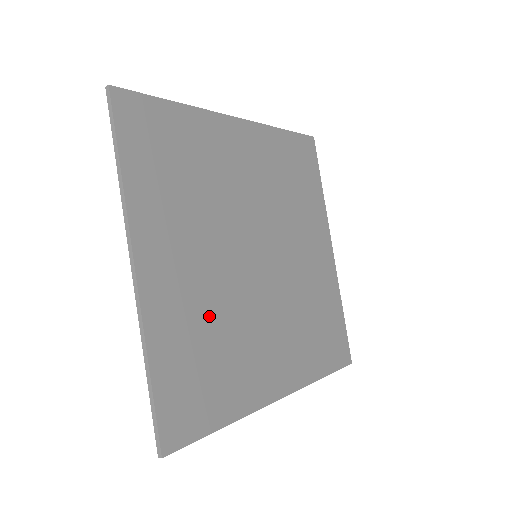
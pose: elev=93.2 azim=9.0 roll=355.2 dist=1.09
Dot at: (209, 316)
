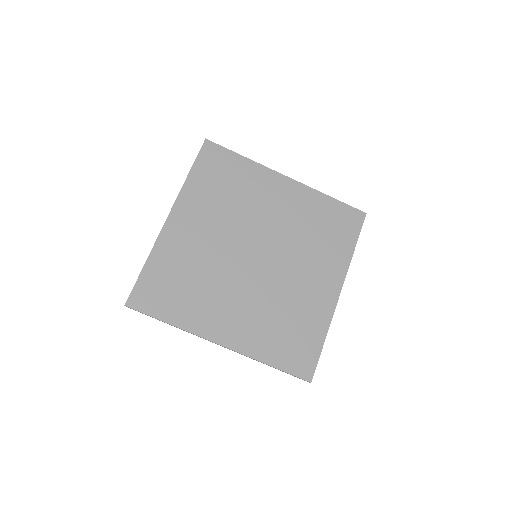
Dot at: (197, 264)
